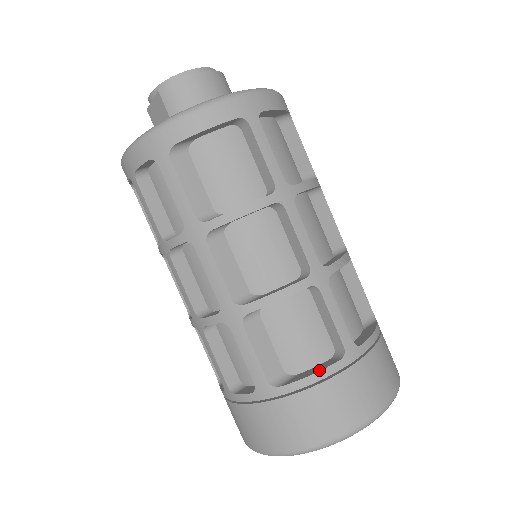
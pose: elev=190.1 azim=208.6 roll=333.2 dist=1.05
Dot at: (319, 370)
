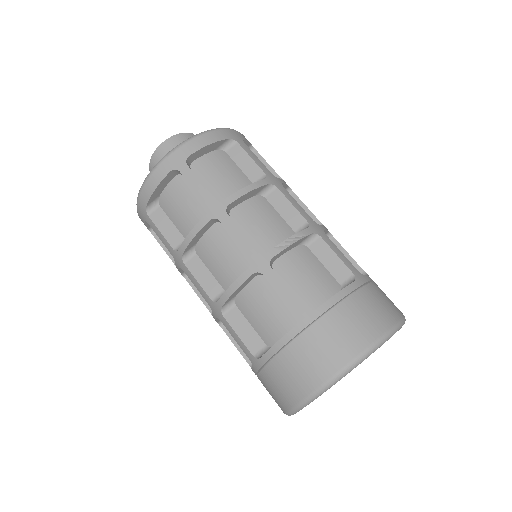
Dot at: (280, 339)
